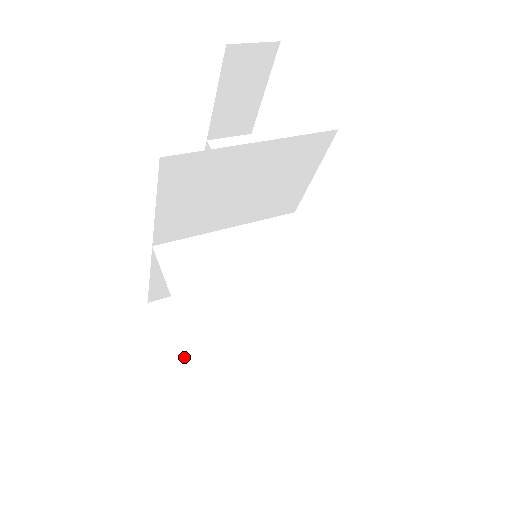
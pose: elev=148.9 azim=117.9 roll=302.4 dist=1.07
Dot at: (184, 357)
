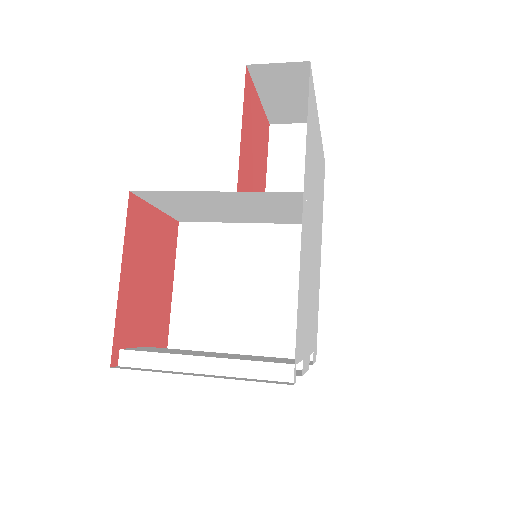
Dot at: occluded
